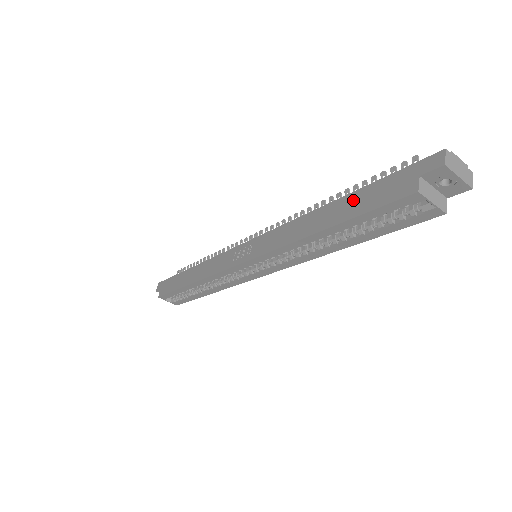
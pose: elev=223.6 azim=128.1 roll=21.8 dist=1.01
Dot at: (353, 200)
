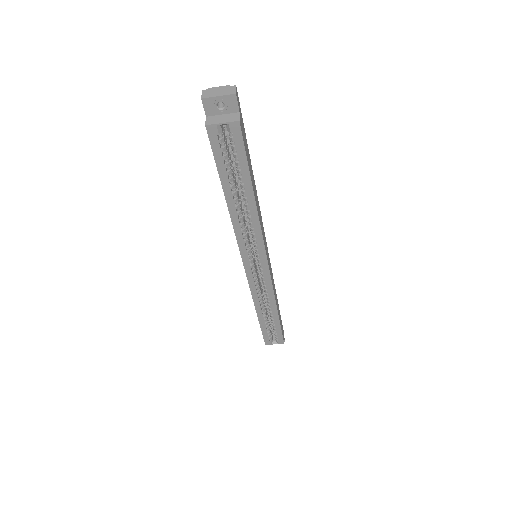
Dot at: occluded
